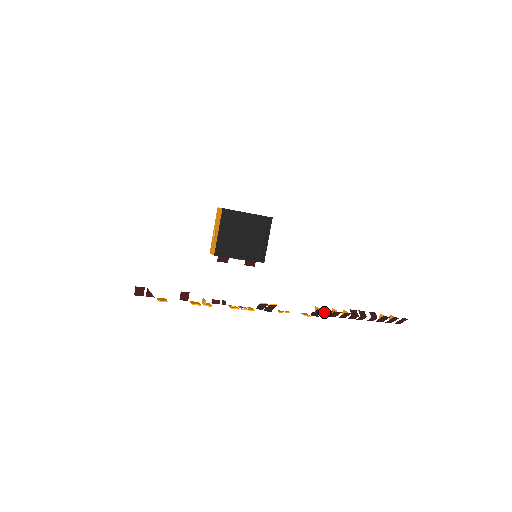
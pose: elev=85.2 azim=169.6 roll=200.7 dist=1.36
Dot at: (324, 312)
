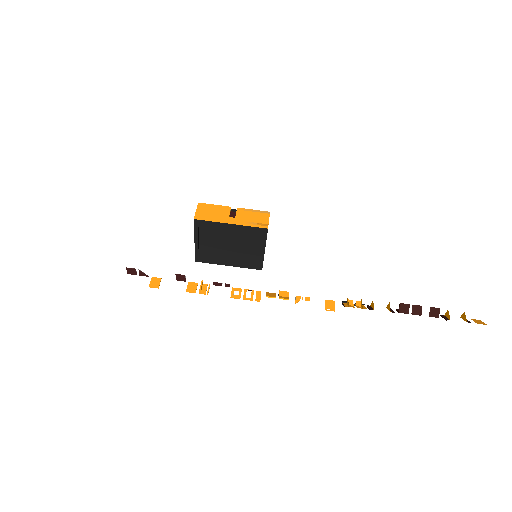
Dot at: occluded
